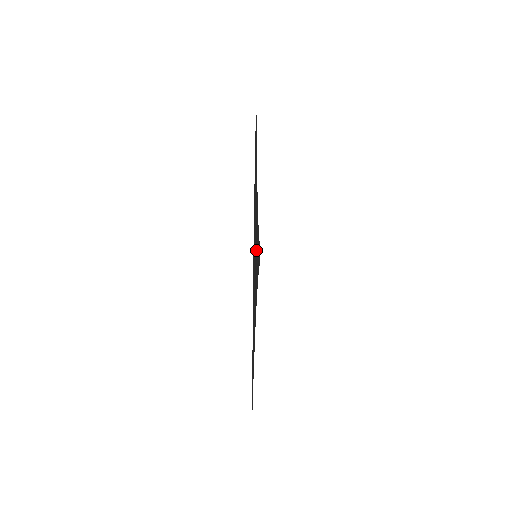
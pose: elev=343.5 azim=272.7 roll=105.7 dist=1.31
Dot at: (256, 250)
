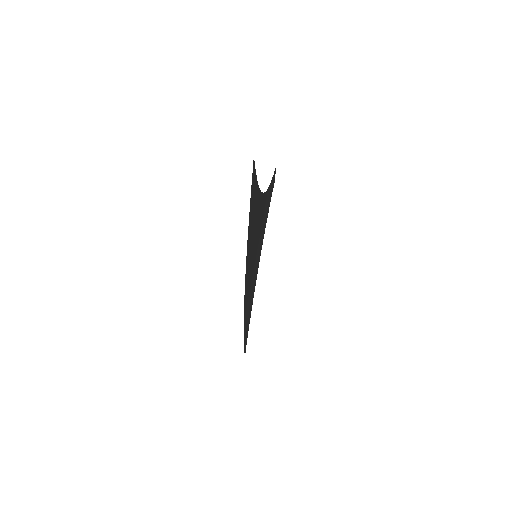
Dot at: (258, 243)
